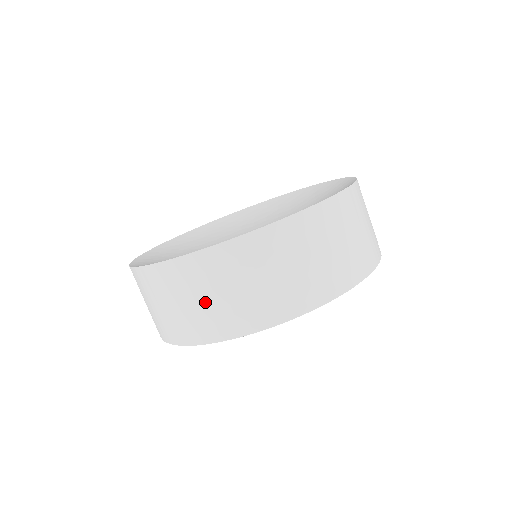
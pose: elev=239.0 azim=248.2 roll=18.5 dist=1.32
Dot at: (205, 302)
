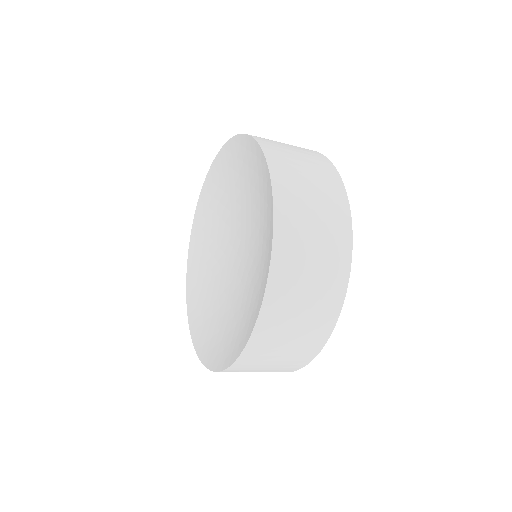
Dot at: (290, 344)
